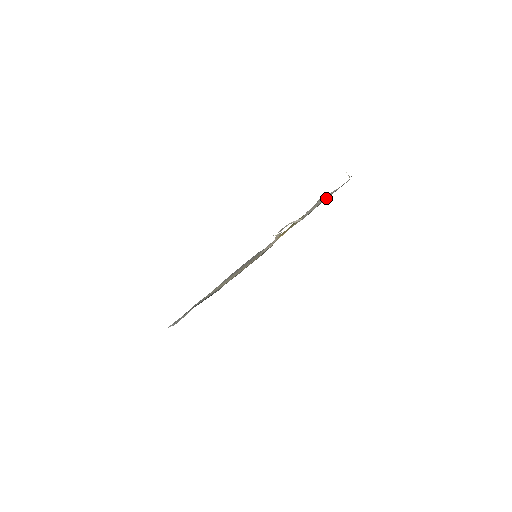
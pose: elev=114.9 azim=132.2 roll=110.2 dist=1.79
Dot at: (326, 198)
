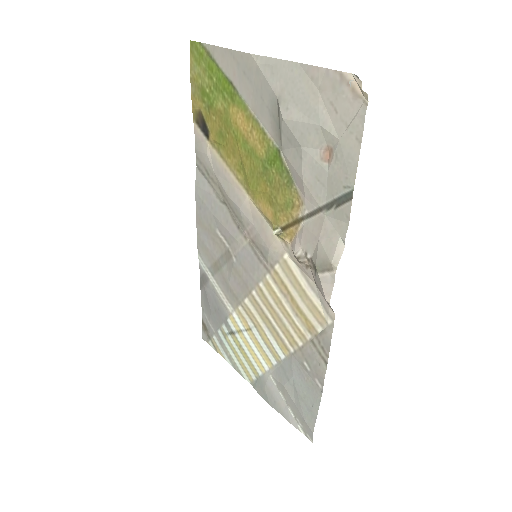
Dot at: (345, 167)
